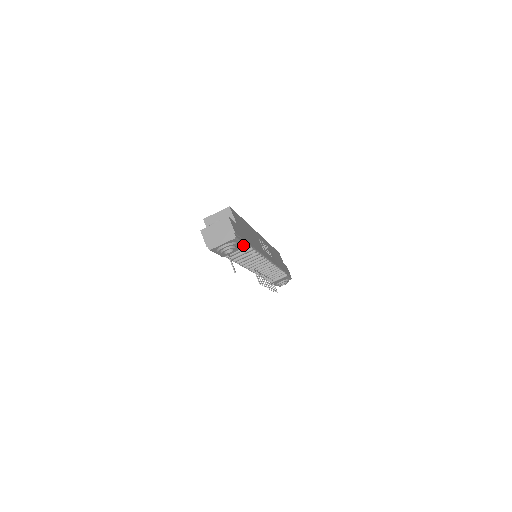
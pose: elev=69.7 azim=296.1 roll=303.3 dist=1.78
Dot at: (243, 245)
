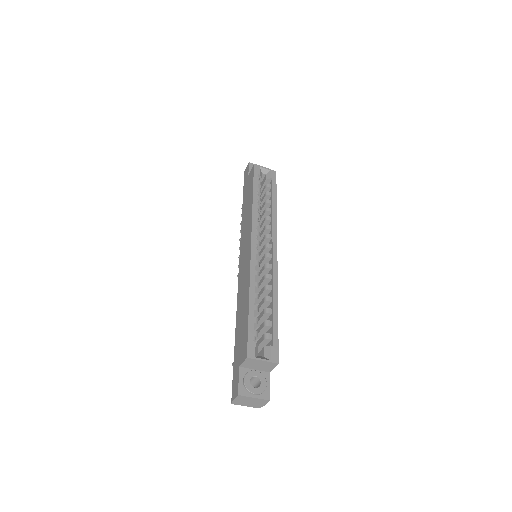
Dot at: occluded
